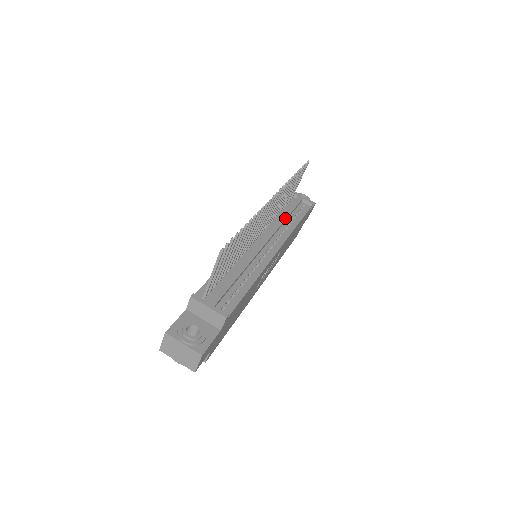
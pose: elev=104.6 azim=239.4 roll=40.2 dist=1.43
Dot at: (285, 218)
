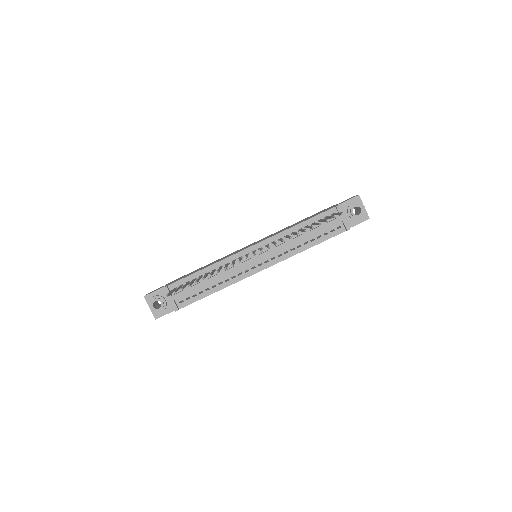
Dot at: (298, 241)
